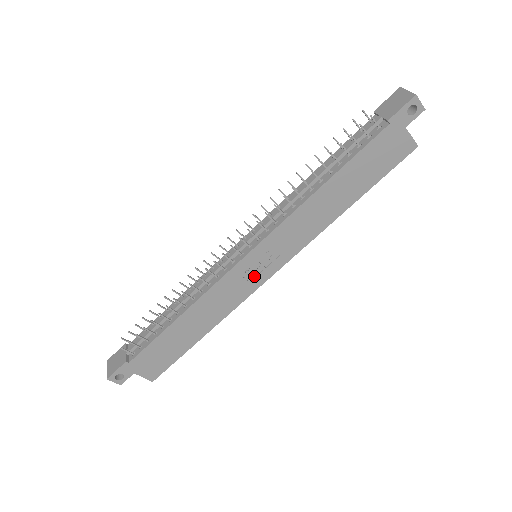
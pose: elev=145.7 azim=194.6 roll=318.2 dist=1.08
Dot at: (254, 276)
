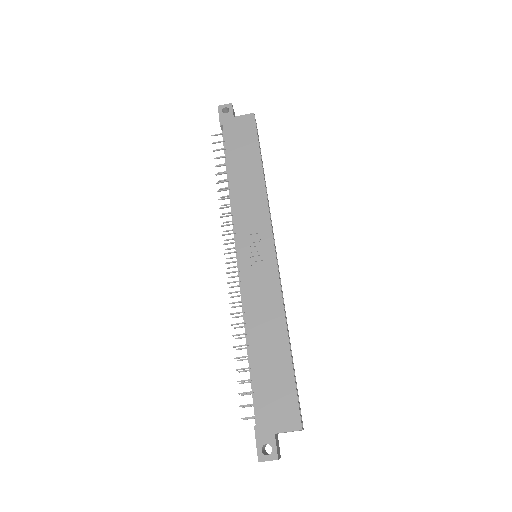
Dot at: (263, 262)
